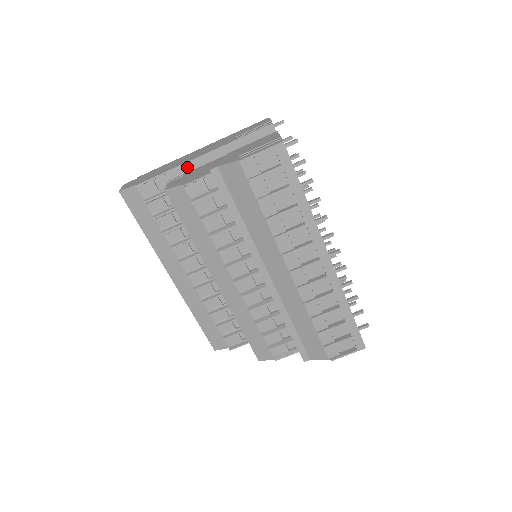
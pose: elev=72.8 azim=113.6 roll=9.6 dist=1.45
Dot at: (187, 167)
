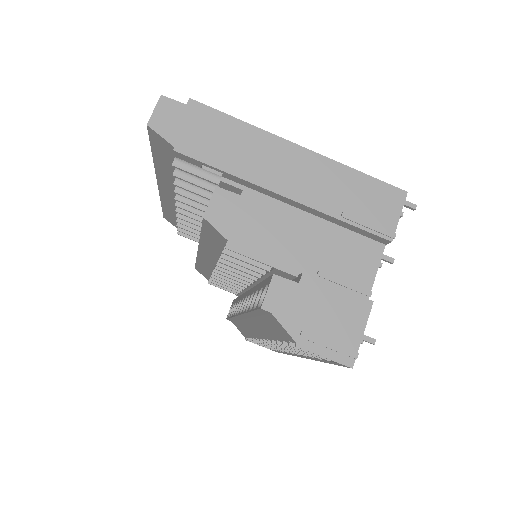
Dot at: (256, 187)
